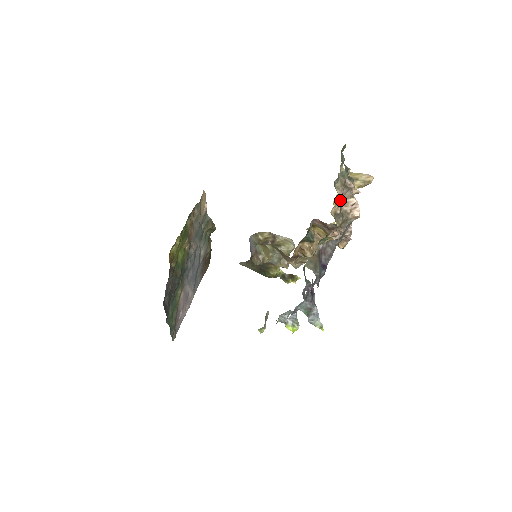
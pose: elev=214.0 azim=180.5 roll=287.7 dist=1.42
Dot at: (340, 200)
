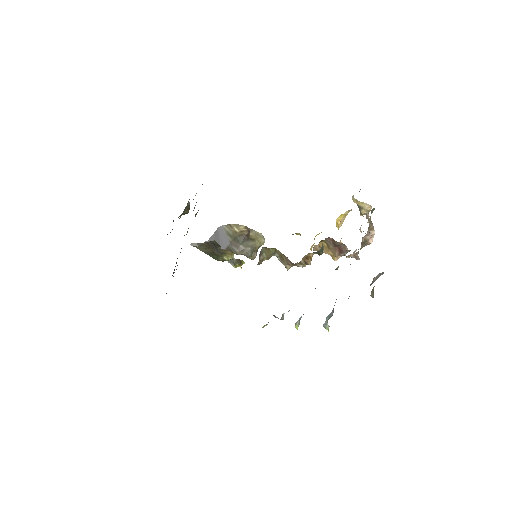
Dot at: (367, 231)
